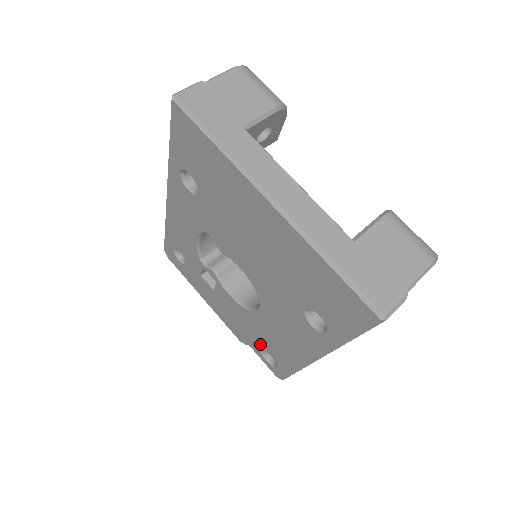
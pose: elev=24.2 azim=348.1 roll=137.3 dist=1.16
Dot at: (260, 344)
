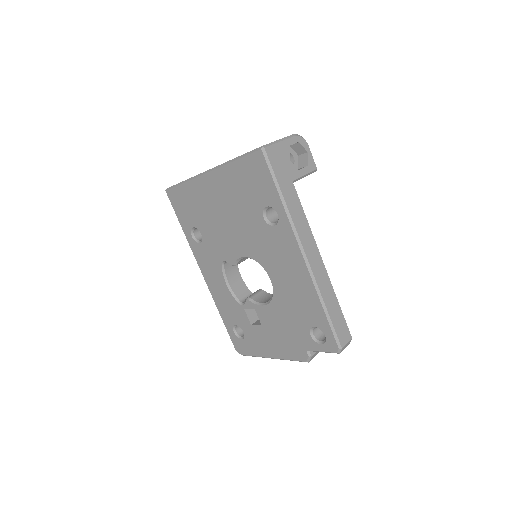
Dot at: (303, 327)
